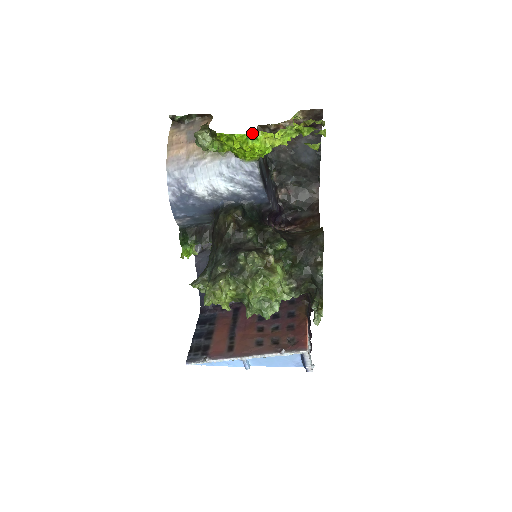
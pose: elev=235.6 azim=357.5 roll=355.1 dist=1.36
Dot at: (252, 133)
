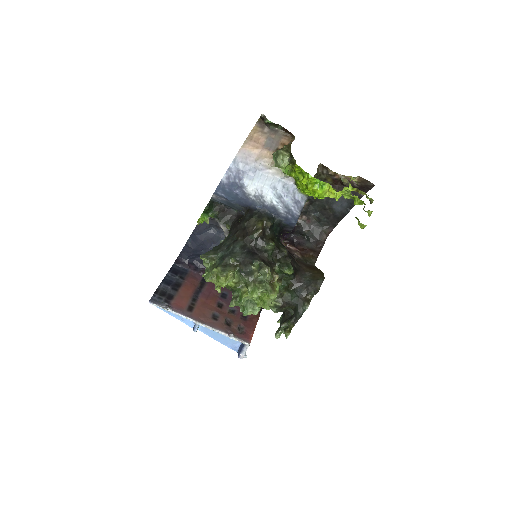
Dot at: (322, 181)
